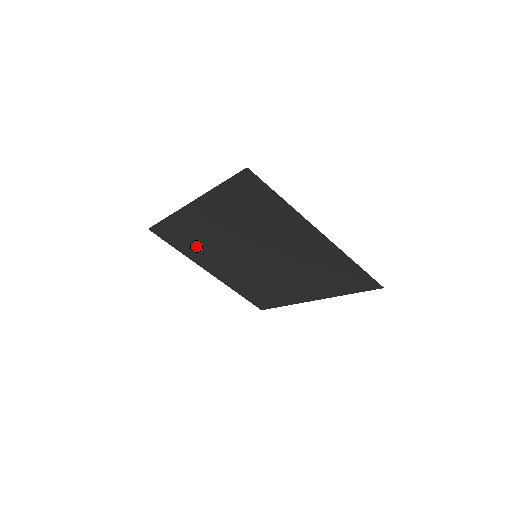
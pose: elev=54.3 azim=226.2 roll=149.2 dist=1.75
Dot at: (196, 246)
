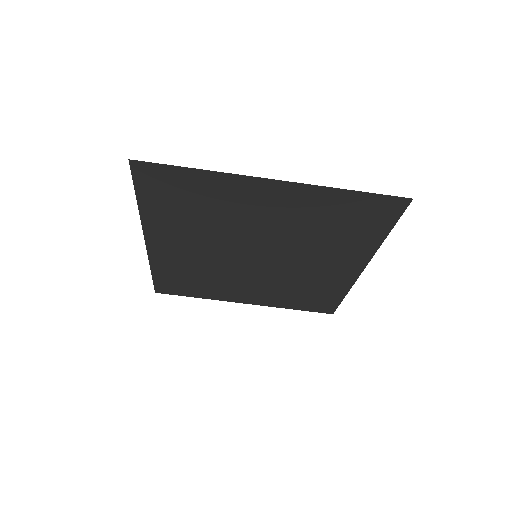
Dot at: (204, 283)
